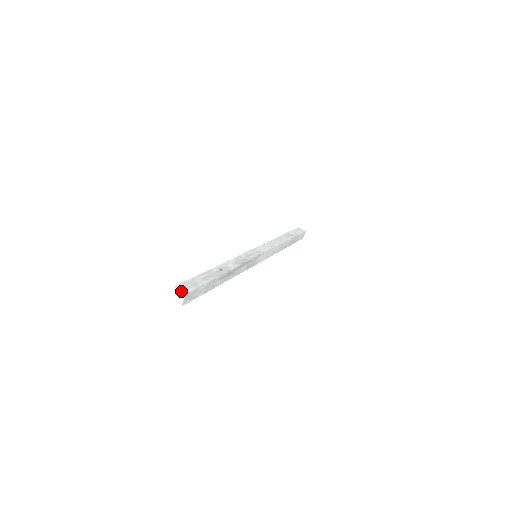
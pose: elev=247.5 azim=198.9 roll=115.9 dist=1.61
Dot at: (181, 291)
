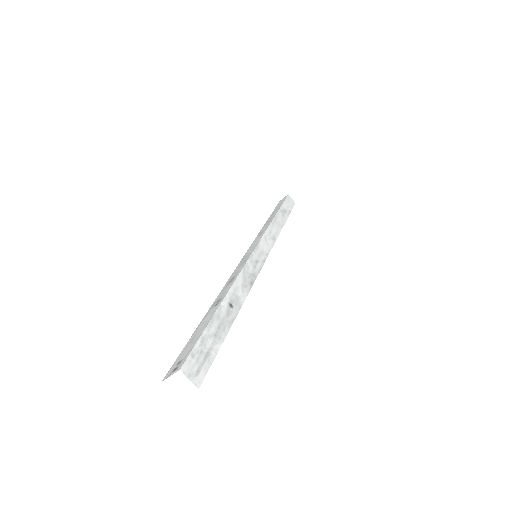
Dot at: (191, 382)
